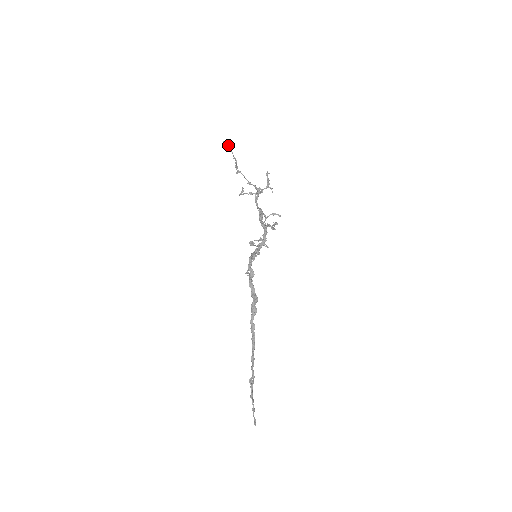
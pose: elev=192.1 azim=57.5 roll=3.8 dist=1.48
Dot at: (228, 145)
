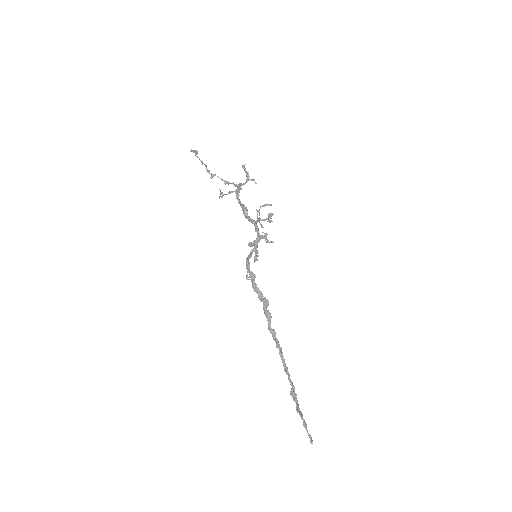
Dot at: (195, 153)
